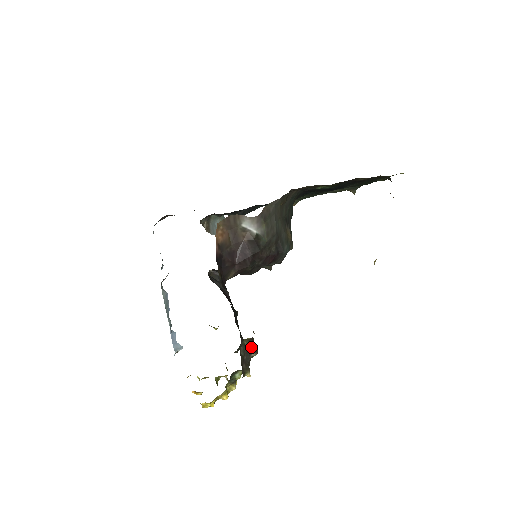
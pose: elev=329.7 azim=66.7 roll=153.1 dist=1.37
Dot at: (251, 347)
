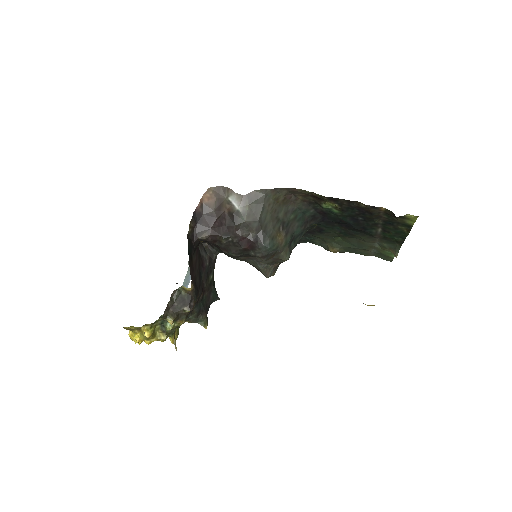
Dot at: (187, 301)
